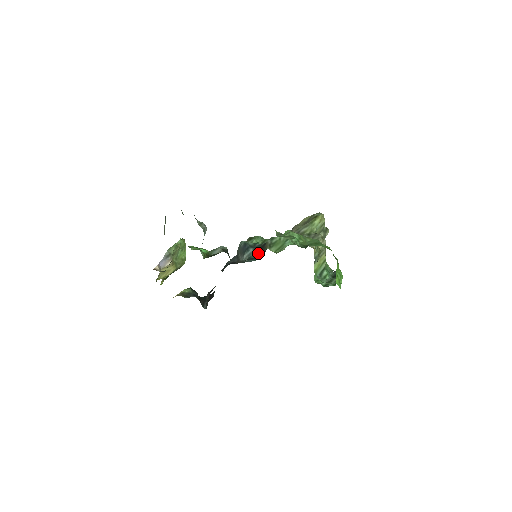
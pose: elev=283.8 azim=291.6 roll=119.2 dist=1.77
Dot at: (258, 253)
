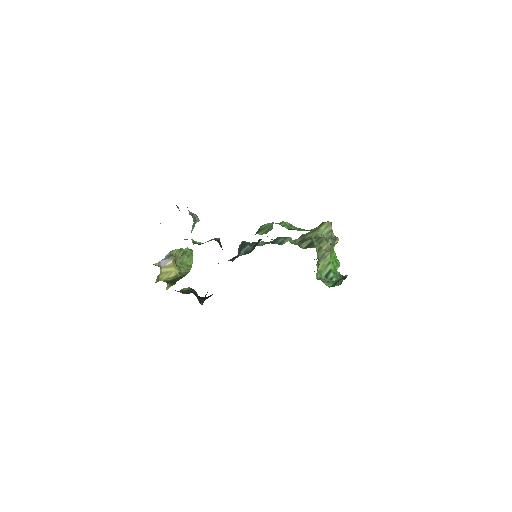
Dot at: (253, 247)
